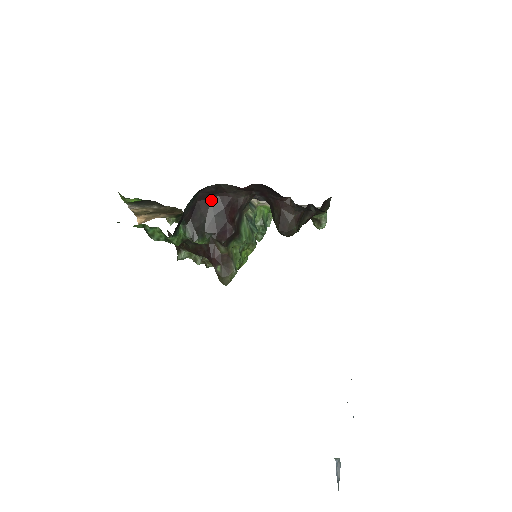
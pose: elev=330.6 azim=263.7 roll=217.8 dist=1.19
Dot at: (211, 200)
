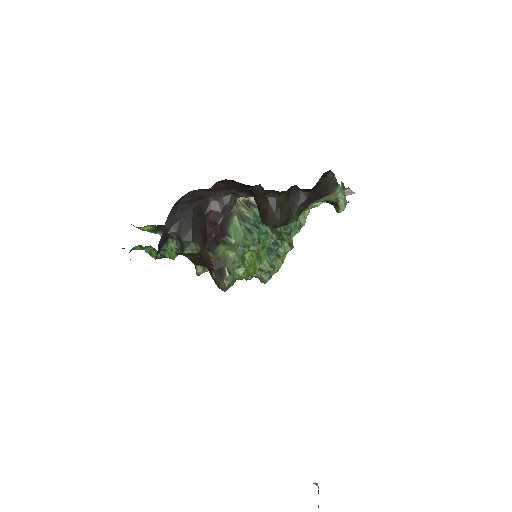
Dot at: (193, 209)
